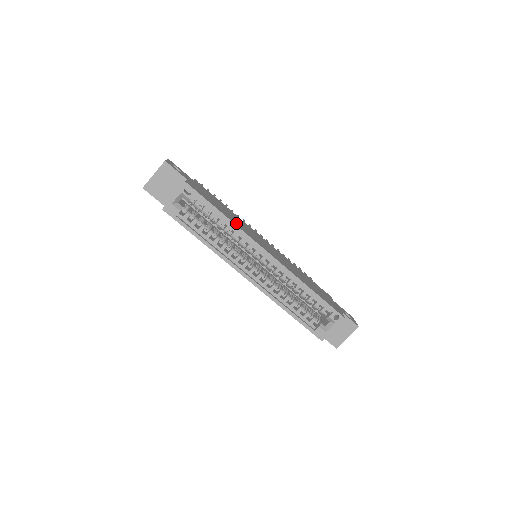
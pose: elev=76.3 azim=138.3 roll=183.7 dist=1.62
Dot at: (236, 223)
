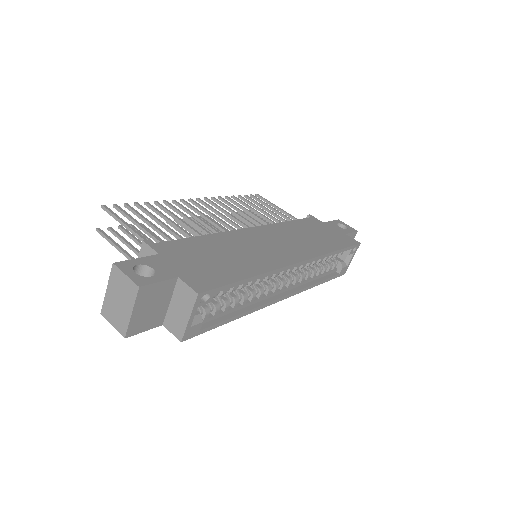
Dot at: (256, 266)
